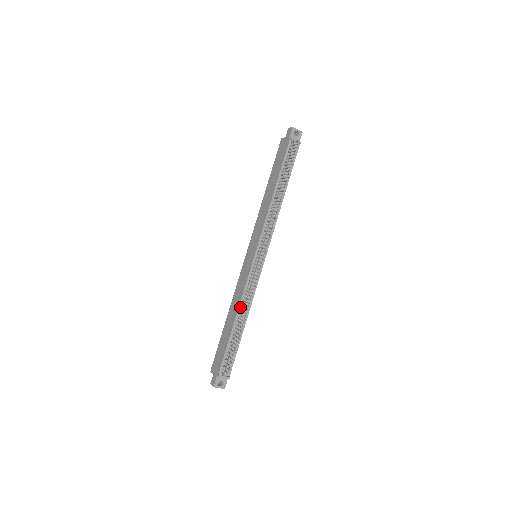
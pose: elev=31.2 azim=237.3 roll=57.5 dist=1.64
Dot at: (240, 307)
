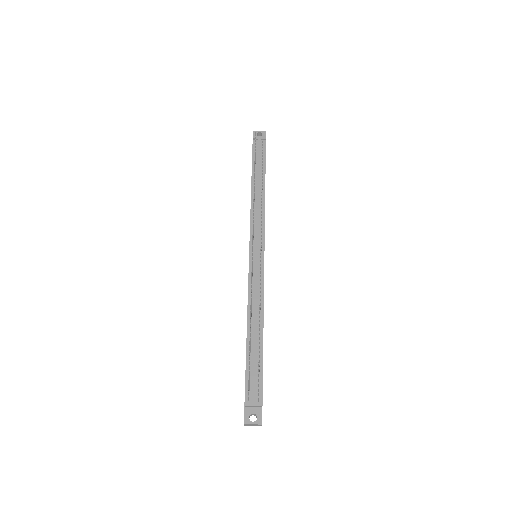
Dot at: (249, 312)
